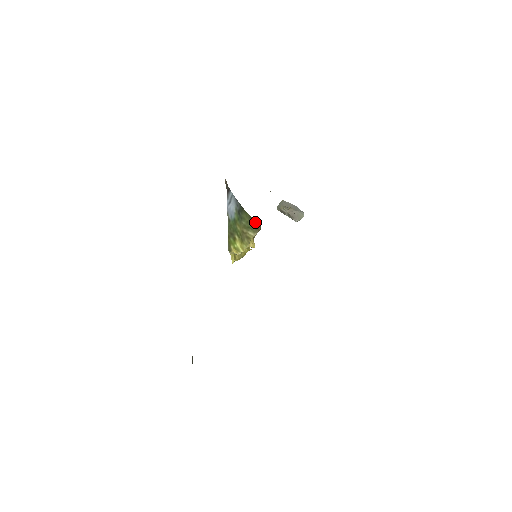
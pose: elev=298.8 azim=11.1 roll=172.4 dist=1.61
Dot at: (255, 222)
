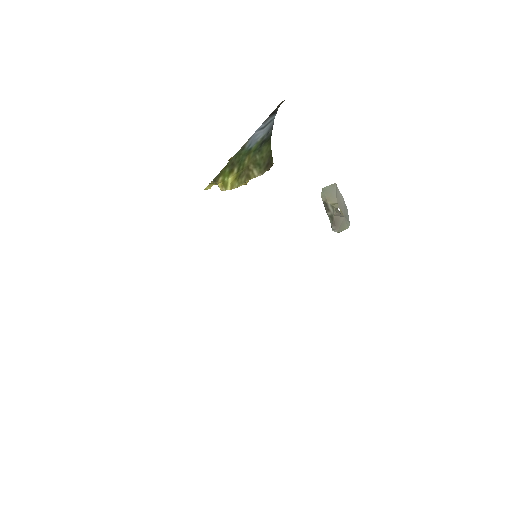
Dot at: (270, 160)
